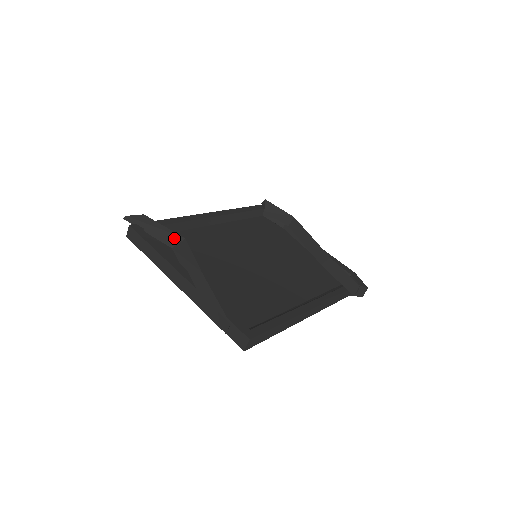
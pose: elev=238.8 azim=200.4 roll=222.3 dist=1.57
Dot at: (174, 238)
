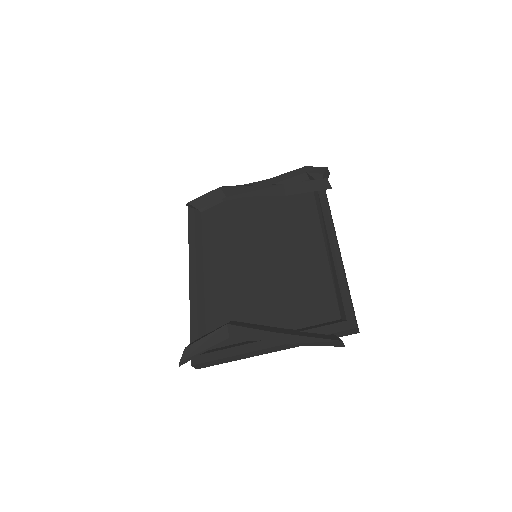
Dot at: (221, 333)
